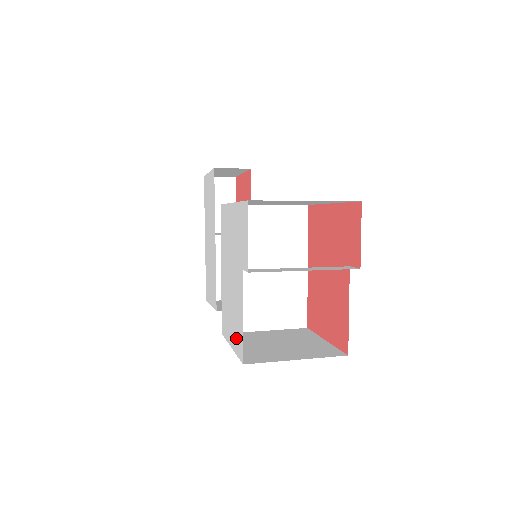
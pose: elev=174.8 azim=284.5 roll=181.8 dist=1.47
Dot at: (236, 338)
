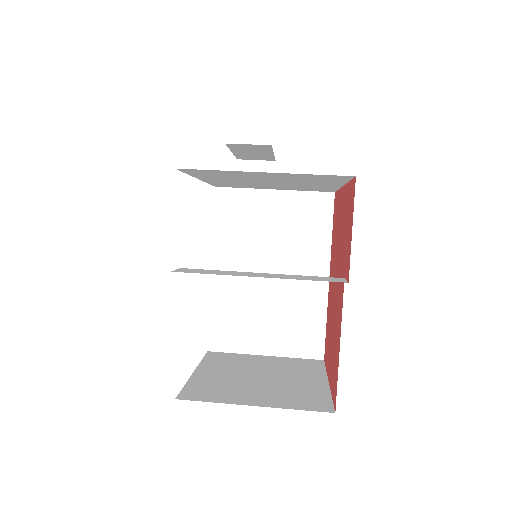
Dot at: occluded
